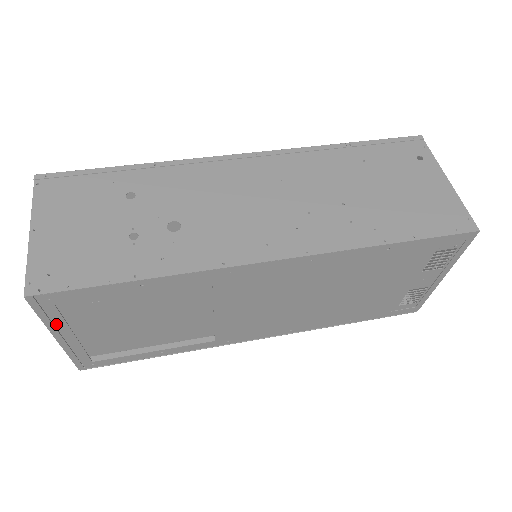
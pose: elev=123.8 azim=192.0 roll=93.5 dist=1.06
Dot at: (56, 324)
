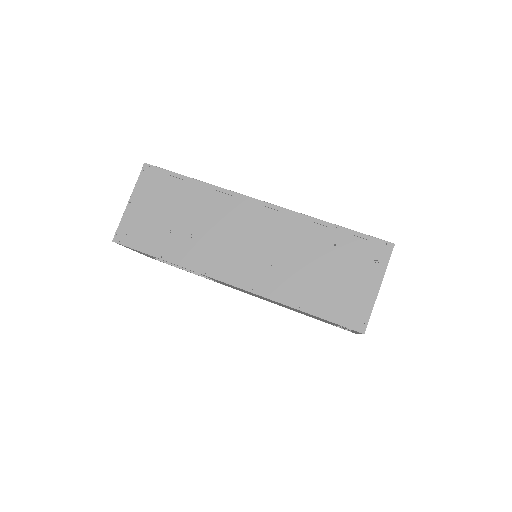
Dot at: (131, 249)
